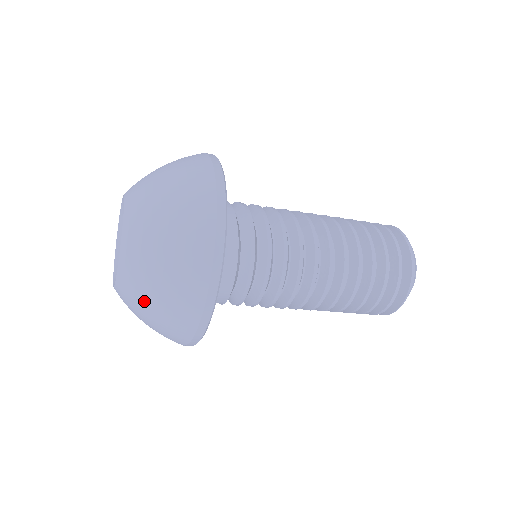
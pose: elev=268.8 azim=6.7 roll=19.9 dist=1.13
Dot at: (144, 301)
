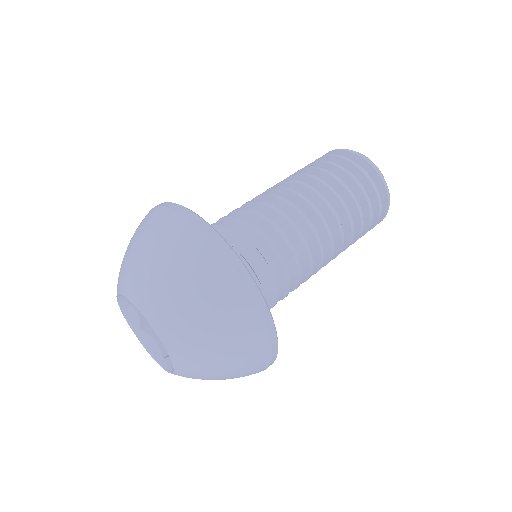
Dot at: (211, 379)
